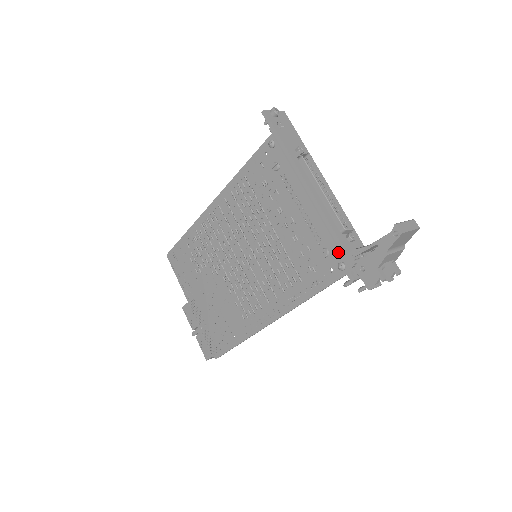
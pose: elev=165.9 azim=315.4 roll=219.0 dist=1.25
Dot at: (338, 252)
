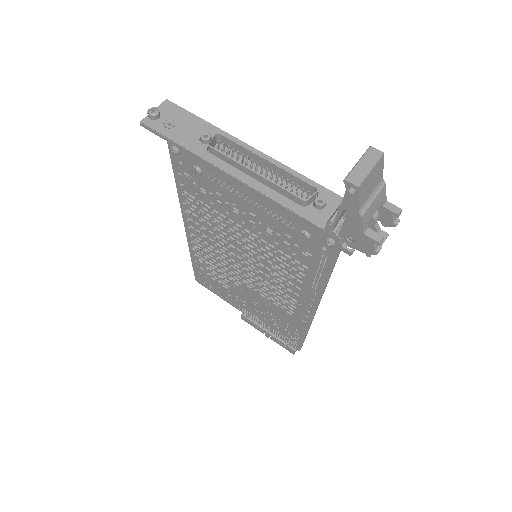
Dot at: (316, 229)
